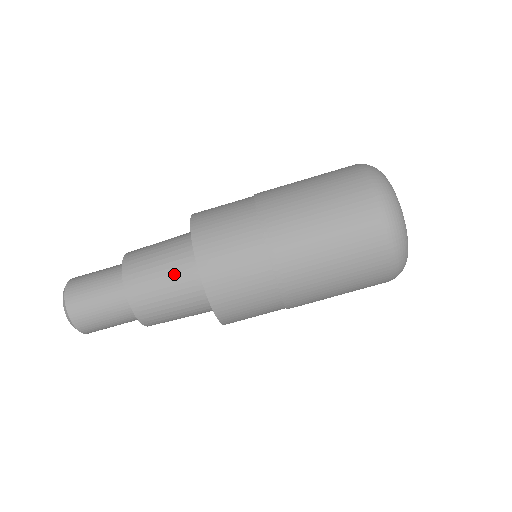
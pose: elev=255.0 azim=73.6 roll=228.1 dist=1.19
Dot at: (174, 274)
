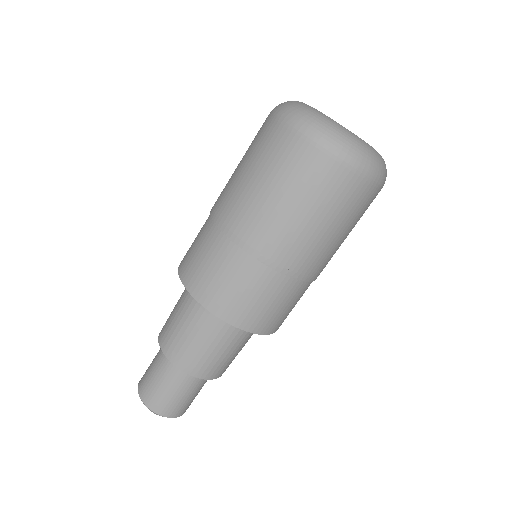
Dot at: (222, 340)
